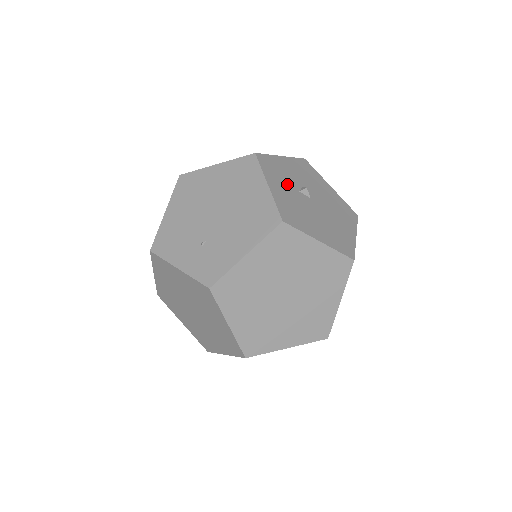
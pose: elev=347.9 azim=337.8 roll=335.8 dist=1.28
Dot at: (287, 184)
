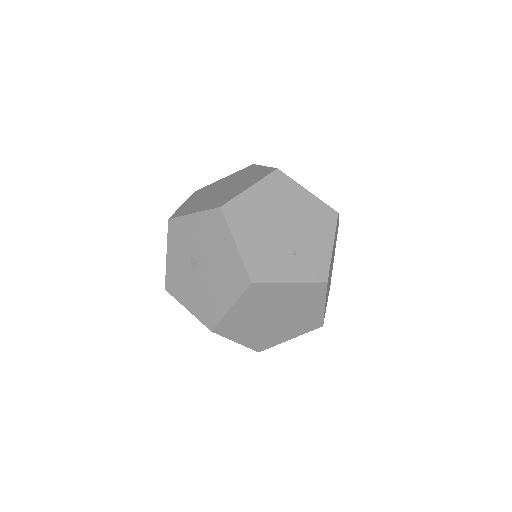
Dot at: occluded
